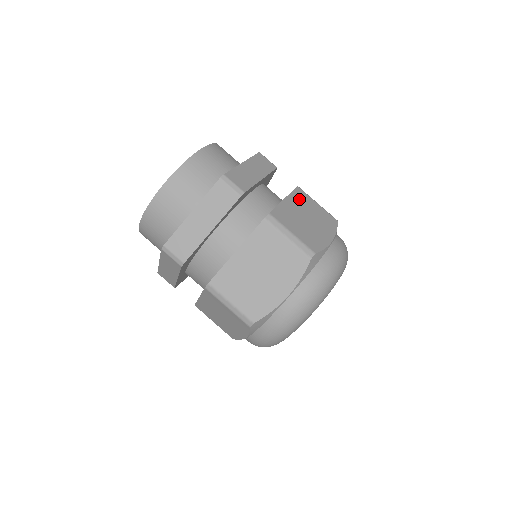
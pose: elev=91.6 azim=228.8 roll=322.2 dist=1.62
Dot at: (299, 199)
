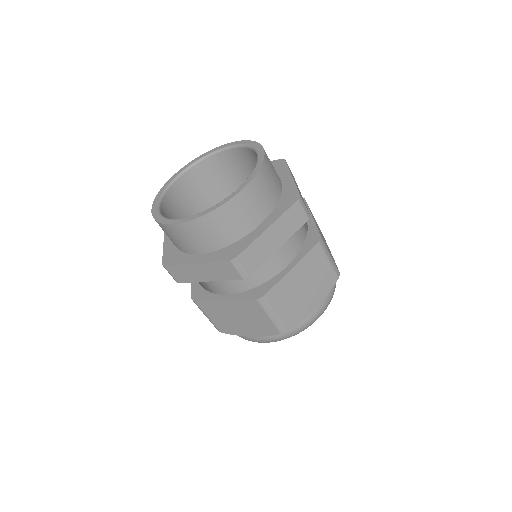
Dot at: occluded
